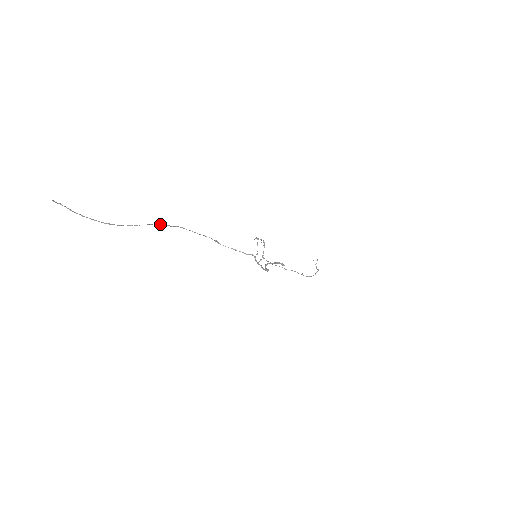
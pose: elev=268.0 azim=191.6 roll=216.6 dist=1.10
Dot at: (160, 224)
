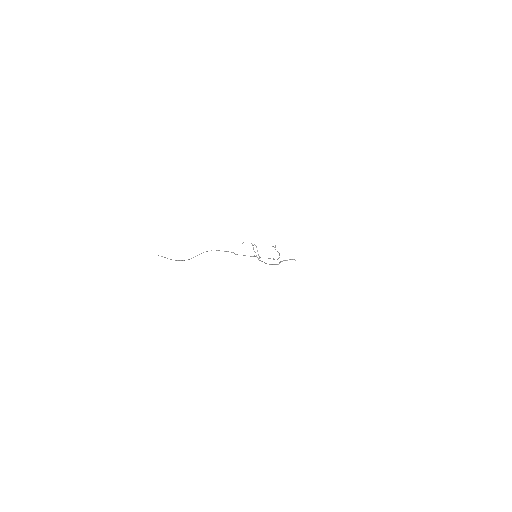
Dot at: occluded
